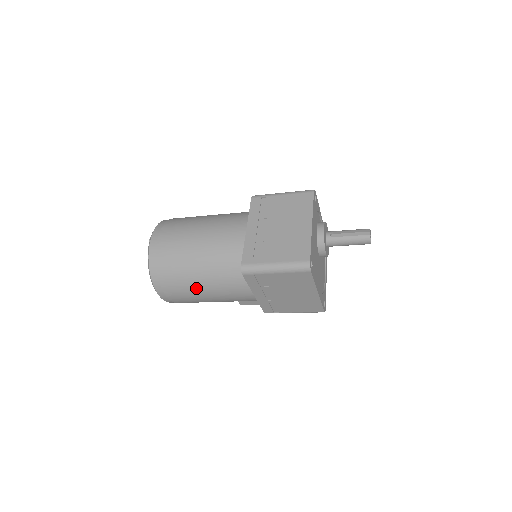
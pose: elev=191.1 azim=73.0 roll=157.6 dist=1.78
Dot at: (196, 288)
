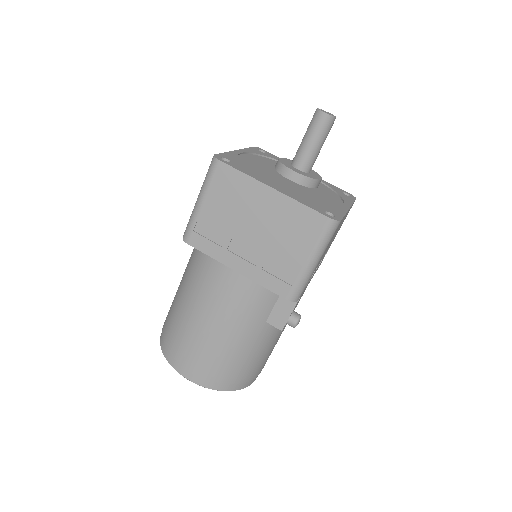
Dot at: (192, 323)
